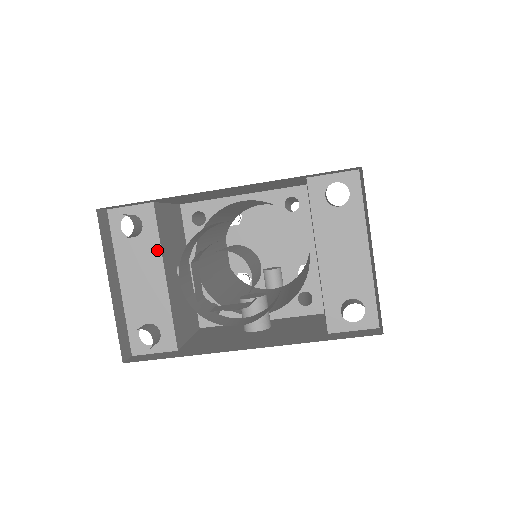
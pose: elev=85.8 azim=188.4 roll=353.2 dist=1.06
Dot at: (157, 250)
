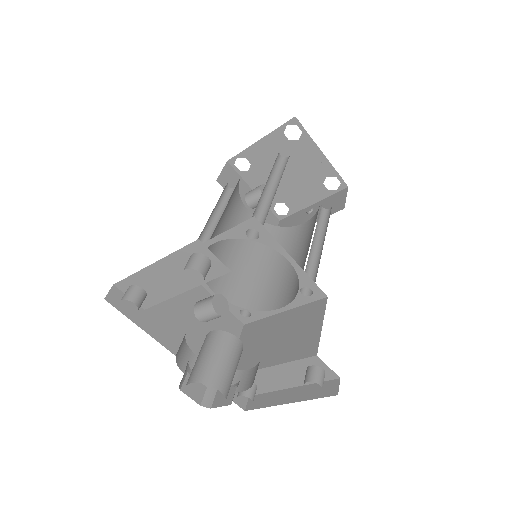
Dot at: (198, 282)
